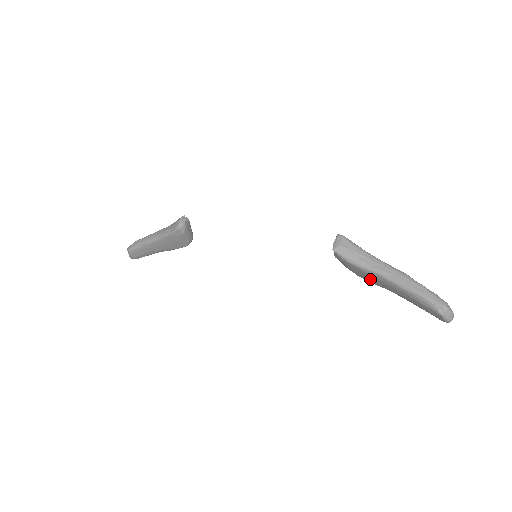
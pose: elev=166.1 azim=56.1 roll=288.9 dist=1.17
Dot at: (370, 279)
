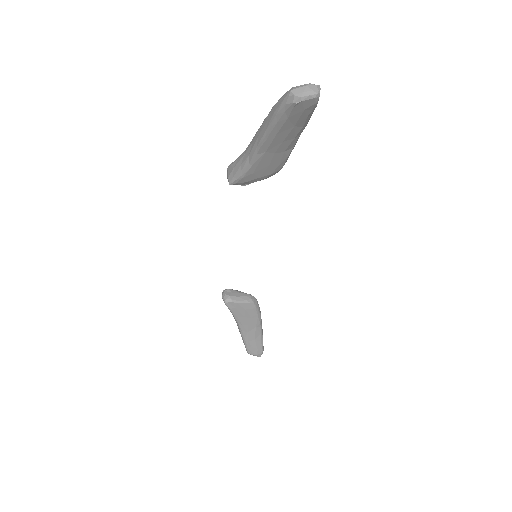
Dot at: (273, 162)
